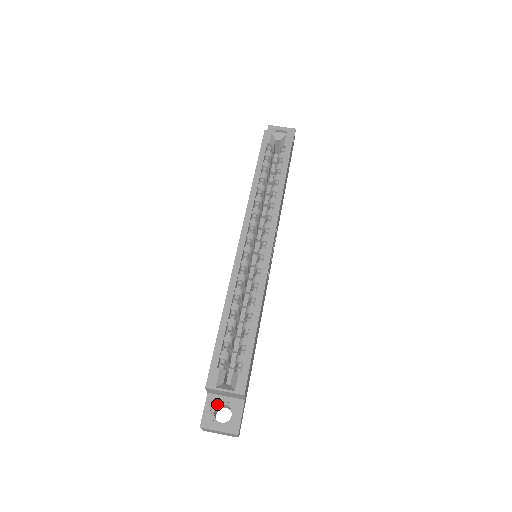
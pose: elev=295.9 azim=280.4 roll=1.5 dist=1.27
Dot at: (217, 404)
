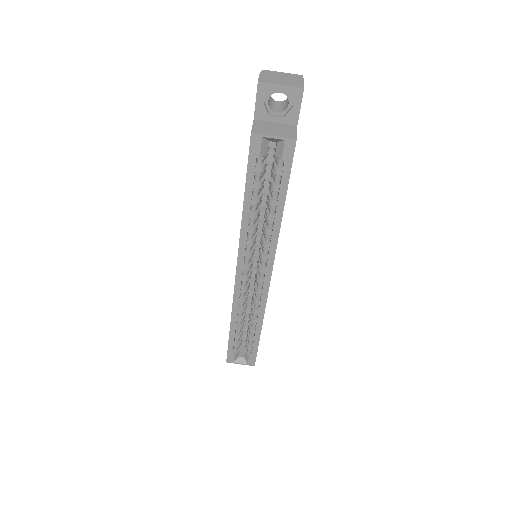
Dot at: occluded
